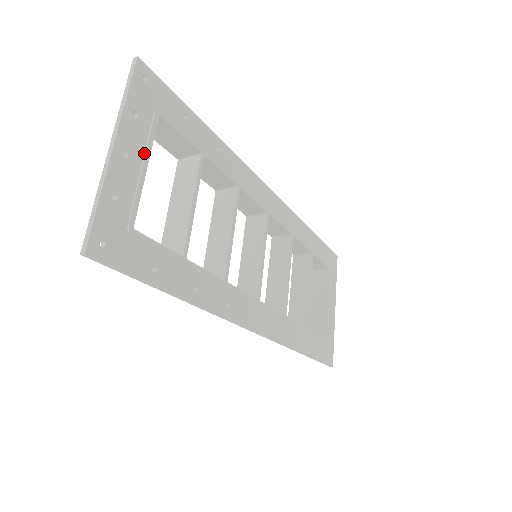
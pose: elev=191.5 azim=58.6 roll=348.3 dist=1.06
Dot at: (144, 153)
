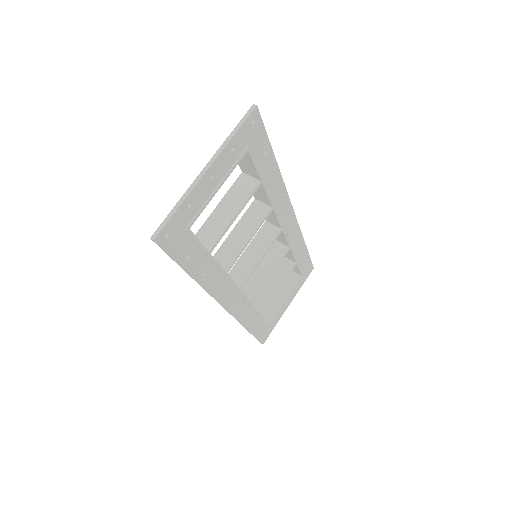
Dot at: (223, 177)
